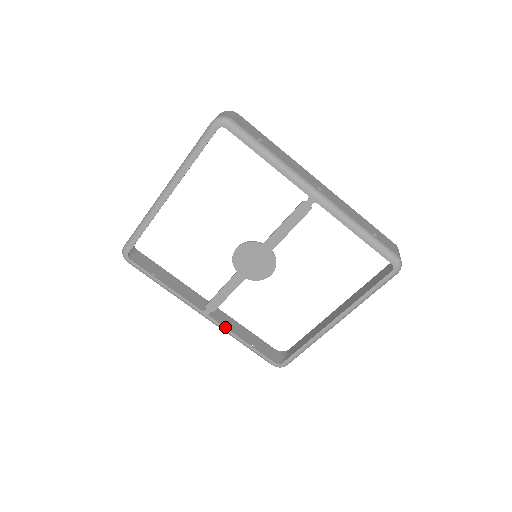
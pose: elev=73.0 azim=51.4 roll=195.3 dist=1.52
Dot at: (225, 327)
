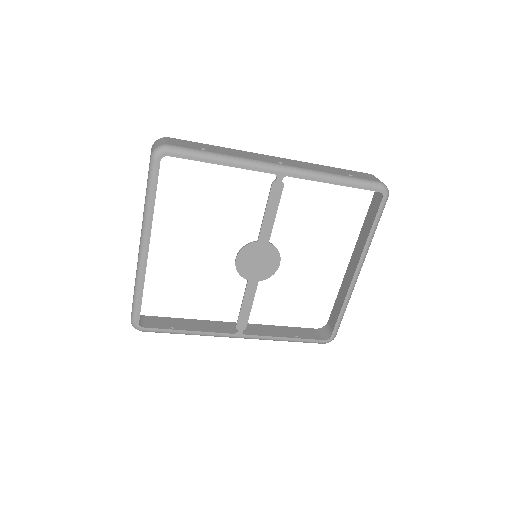
Dot at: (264, 336)
